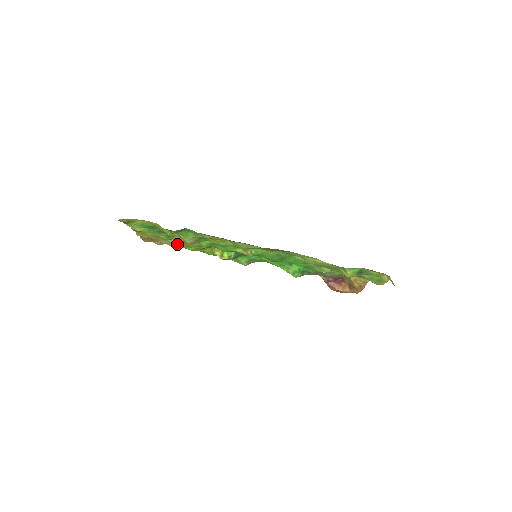
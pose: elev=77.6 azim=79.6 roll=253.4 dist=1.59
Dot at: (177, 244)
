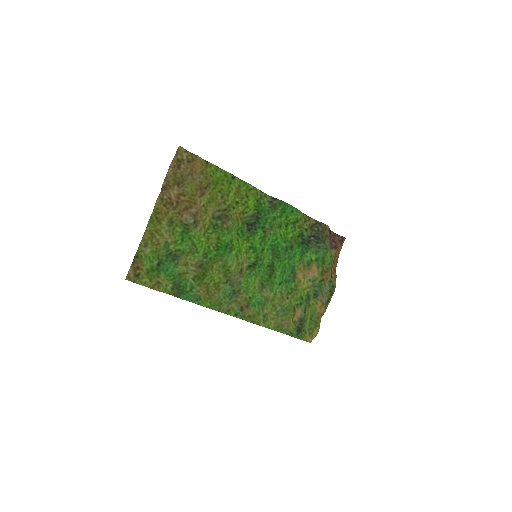
Dot at: (203, 184)
